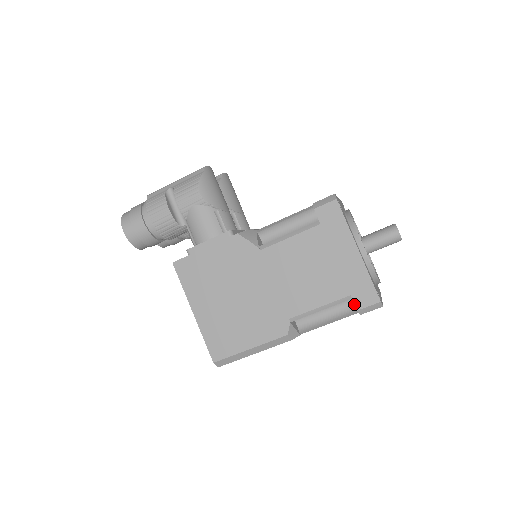
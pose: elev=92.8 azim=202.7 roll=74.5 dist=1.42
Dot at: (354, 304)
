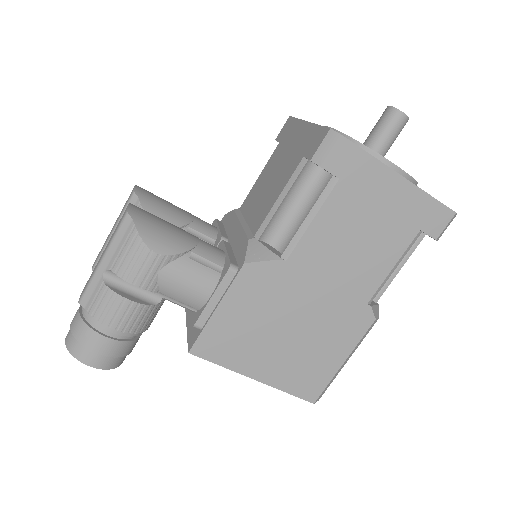
Dot at: occluded
